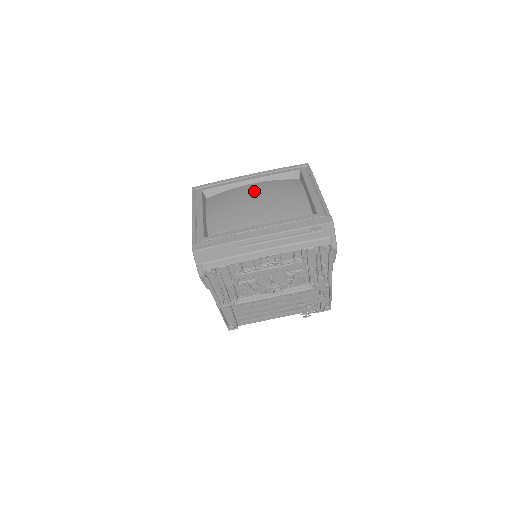
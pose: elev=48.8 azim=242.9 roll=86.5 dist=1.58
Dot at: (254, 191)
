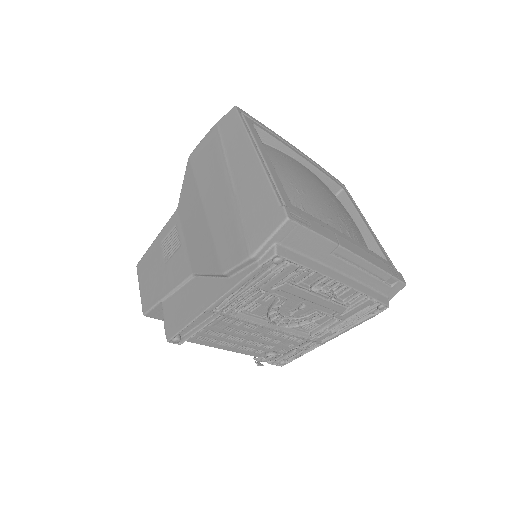
Dot at: (314, 178)
